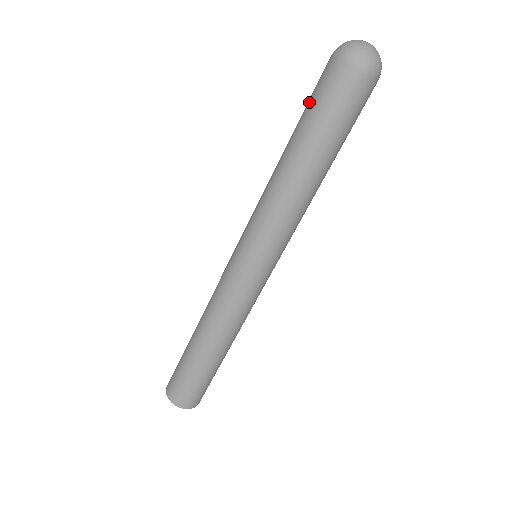
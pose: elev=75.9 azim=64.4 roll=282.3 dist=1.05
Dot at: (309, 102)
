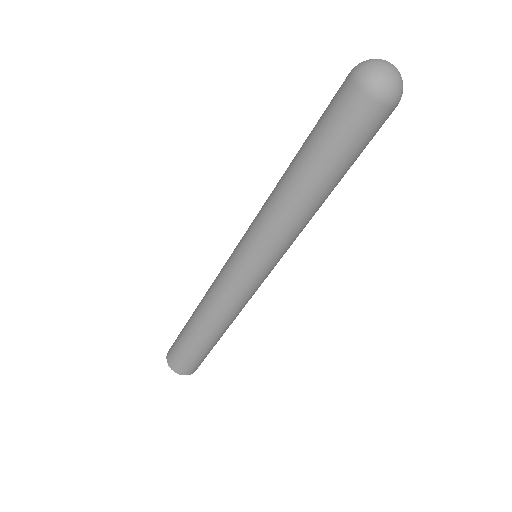
Dot at: occluded
